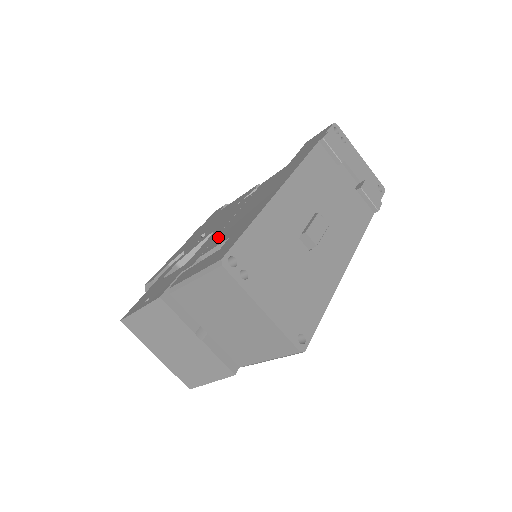
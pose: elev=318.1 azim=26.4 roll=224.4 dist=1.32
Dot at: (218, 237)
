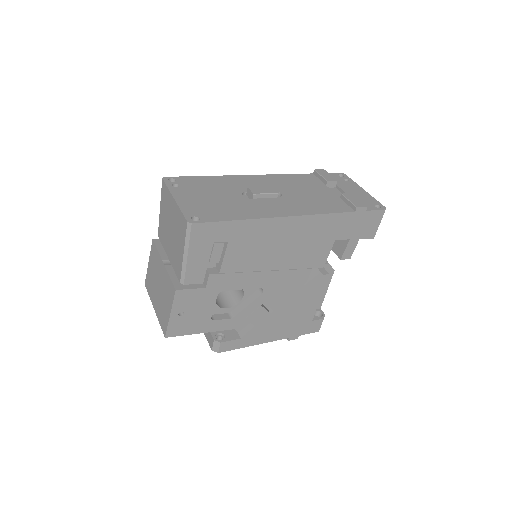
Dot at: occluded
